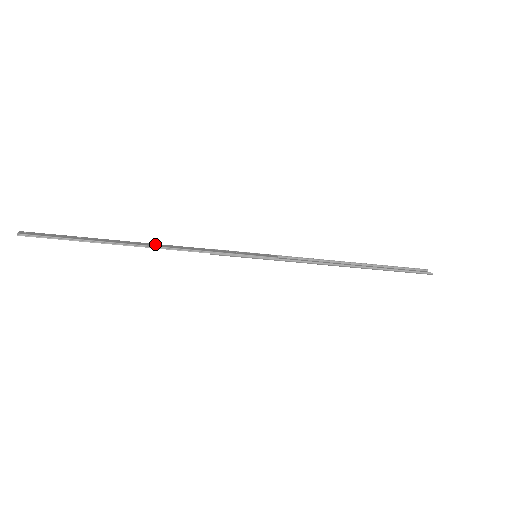
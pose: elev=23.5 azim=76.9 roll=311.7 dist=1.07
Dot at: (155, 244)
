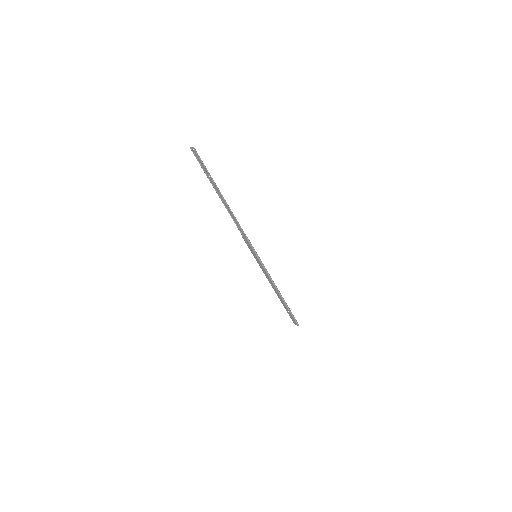
Dot at: (230, 211)
